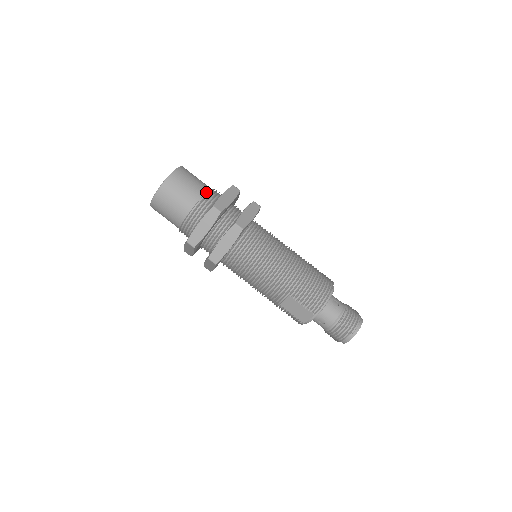
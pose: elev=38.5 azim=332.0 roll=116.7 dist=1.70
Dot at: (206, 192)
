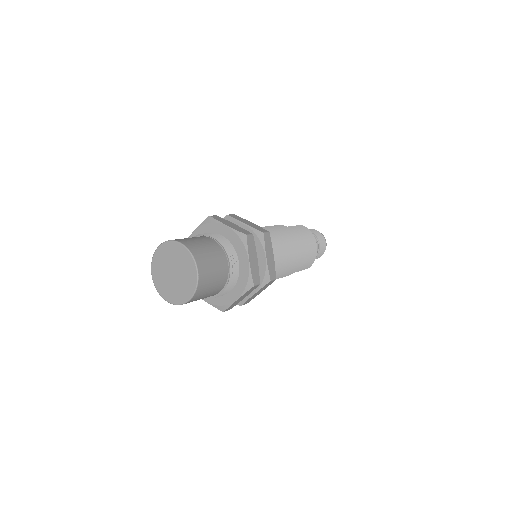
Dot at: (228, 264)
